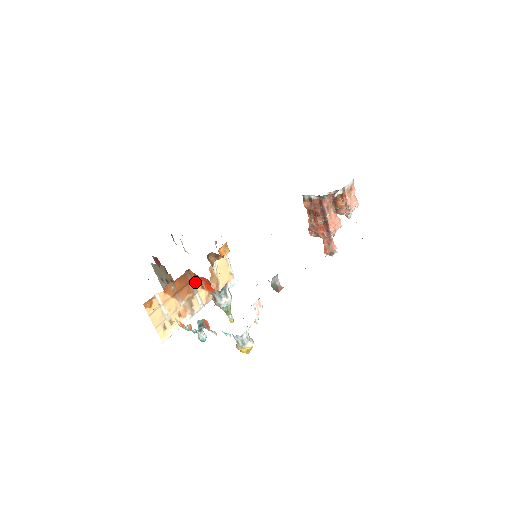
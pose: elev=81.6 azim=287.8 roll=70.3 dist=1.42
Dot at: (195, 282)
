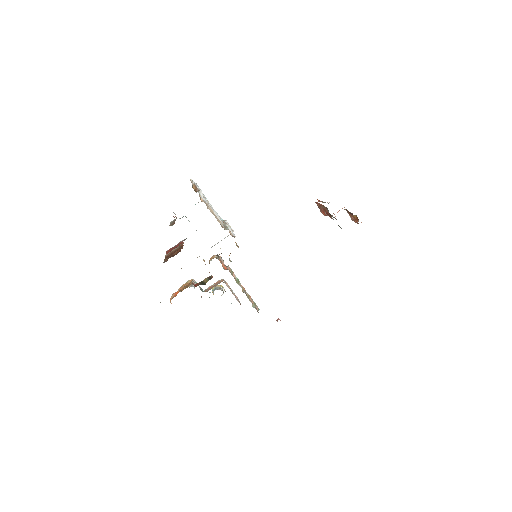
Dot at: occluded
